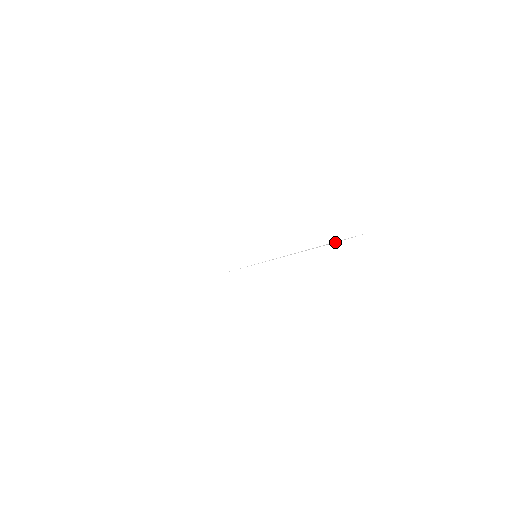
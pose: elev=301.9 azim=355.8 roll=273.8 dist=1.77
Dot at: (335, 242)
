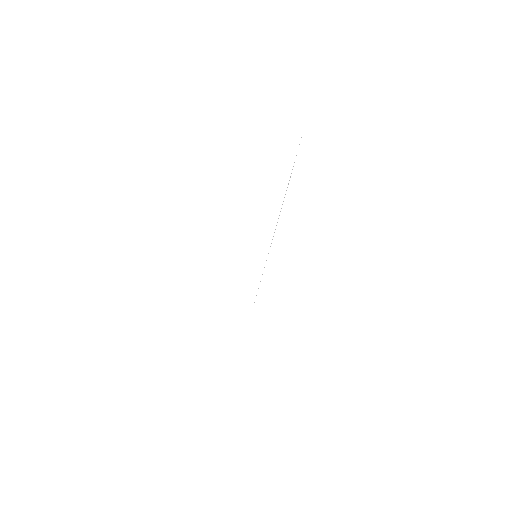
Dot at: (291, 173)
